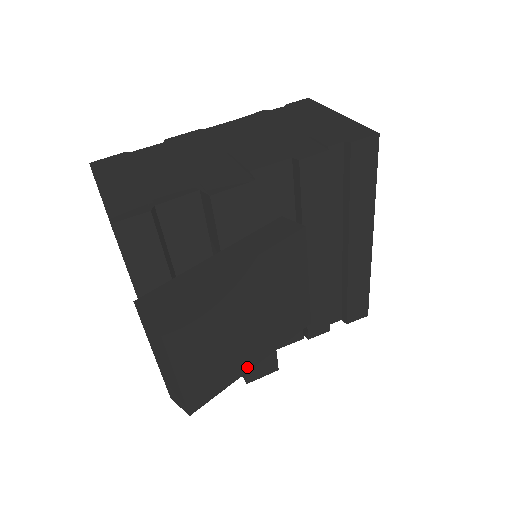
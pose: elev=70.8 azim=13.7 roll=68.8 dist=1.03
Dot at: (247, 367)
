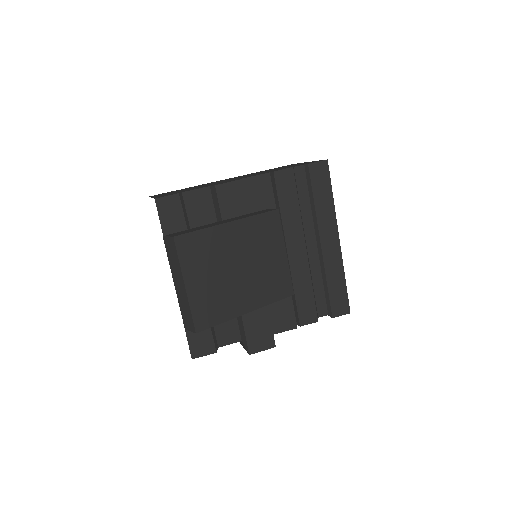
Dot at: (241, 311)
